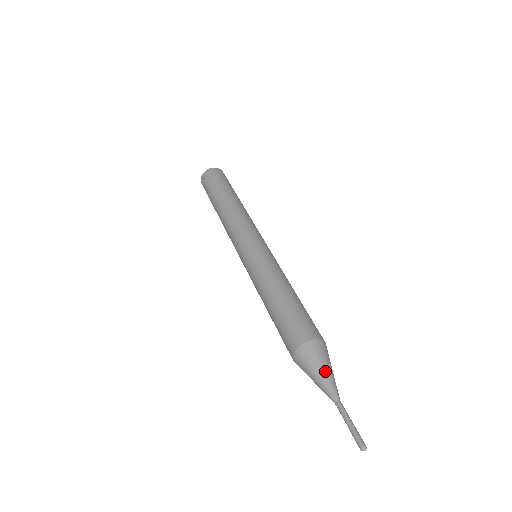
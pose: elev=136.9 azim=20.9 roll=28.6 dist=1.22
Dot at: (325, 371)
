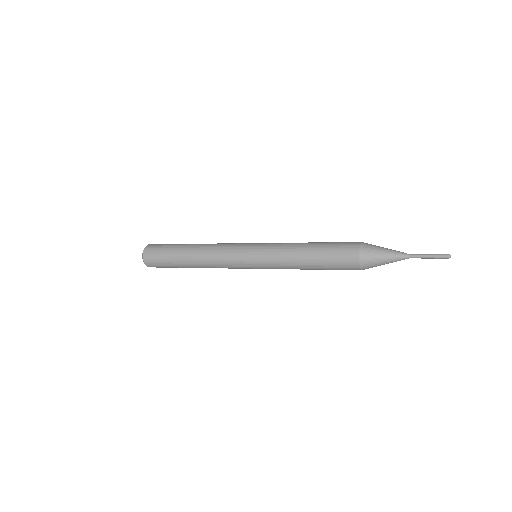
Dot at: (387, 249)
